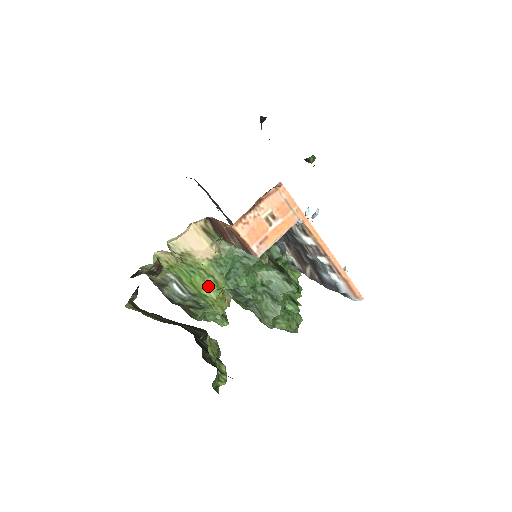
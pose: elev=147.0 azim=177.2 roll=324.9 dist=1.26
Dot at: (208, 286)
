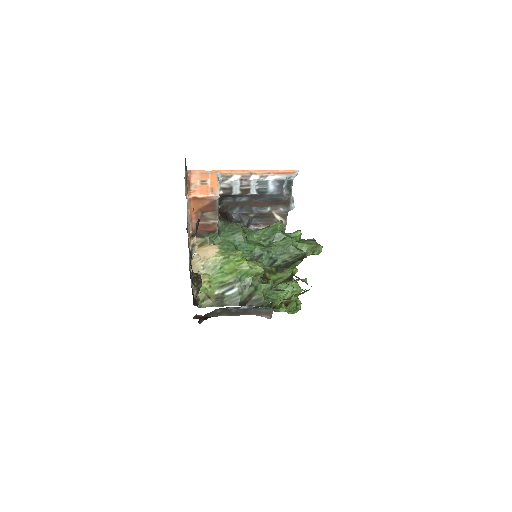
Dot at: (235, 262)
